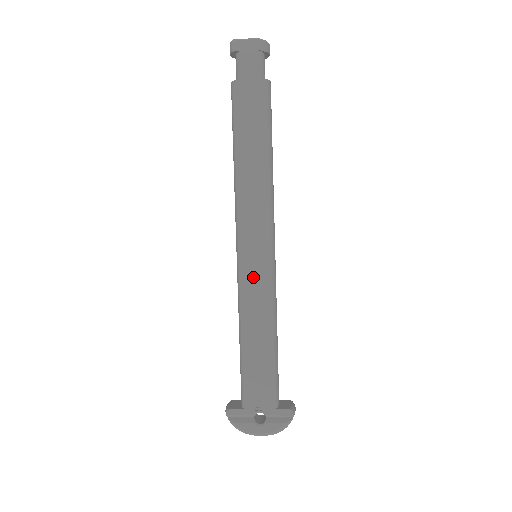
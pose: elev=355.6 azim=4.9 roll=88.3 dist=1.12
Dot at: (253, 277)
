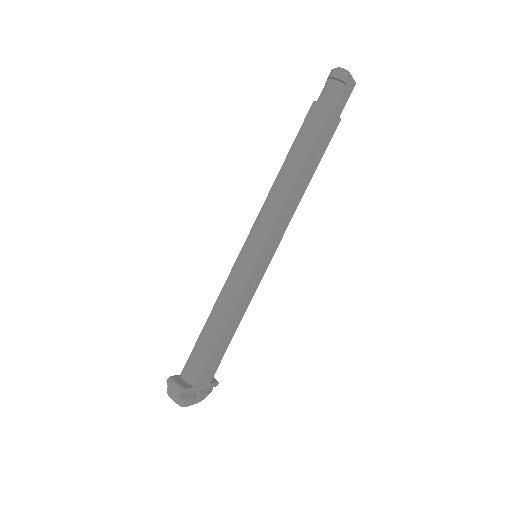
Dot at: (255, 277)
